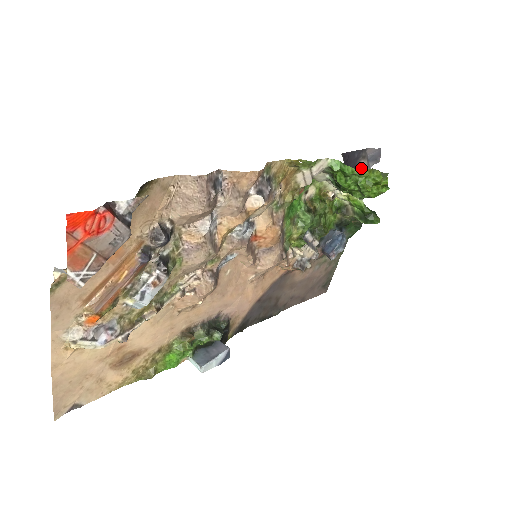
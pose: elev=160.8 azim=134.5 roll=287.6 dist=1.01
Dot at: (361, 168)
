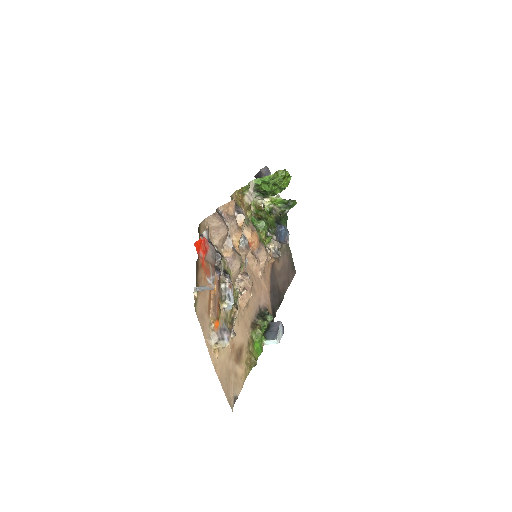
Dot at: occluded
